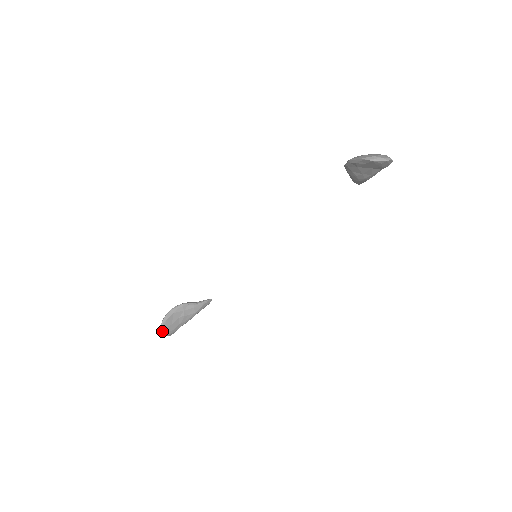
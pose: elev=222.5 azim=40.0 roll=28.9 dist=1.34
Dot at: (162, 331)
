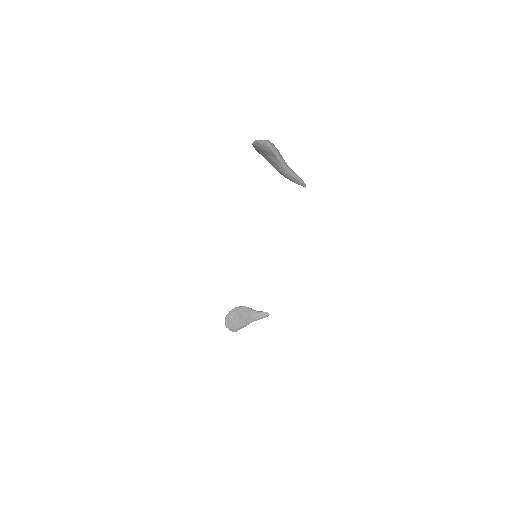
Dot at: (225, 322)
